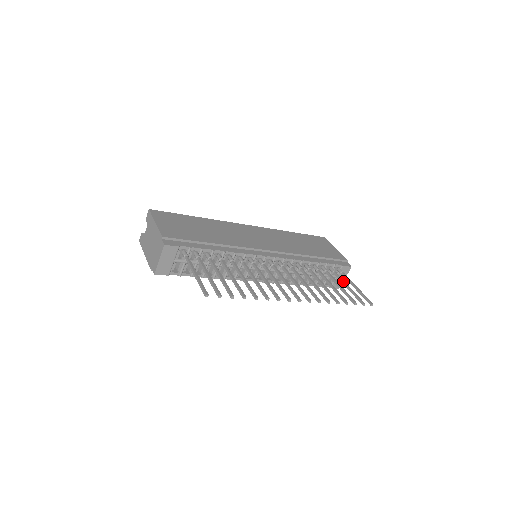
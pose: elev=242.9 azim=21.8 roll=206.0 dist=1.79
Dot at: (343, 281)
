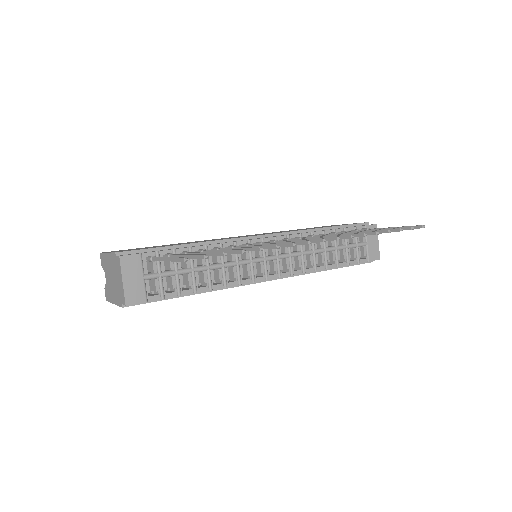
Dot at: (373, 229)
